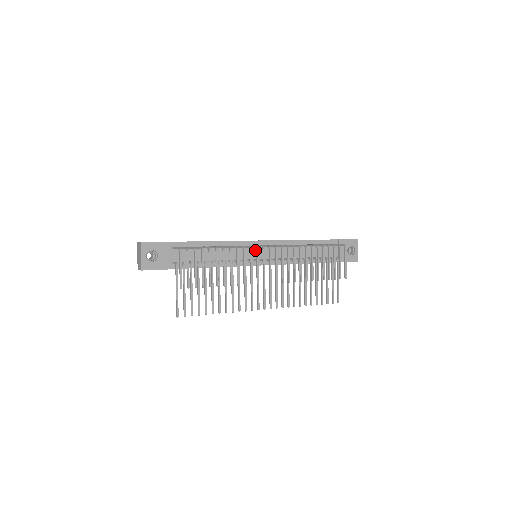
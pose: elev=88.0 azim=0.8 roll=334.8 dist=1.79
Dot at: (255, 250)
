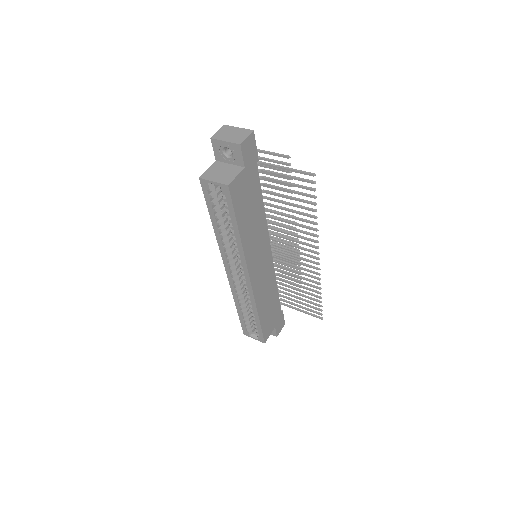
Dot at: occluded
